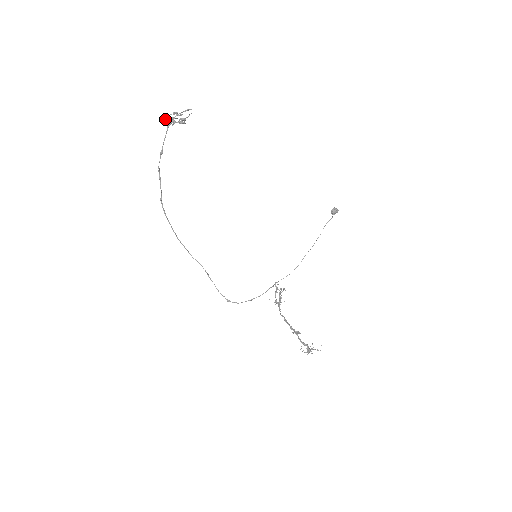
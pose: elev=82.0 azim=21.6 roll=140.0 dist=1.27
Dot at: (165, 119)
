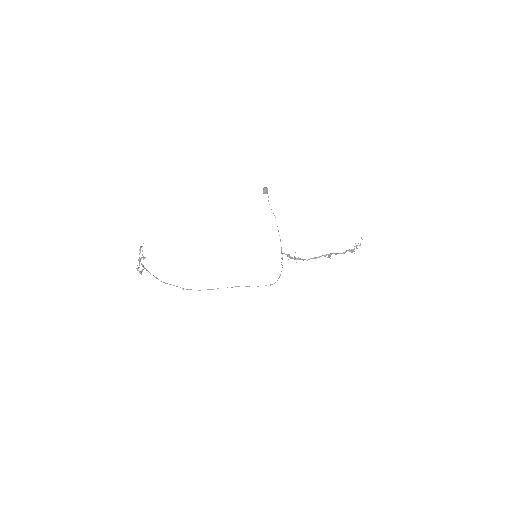
Dot at: occluded
